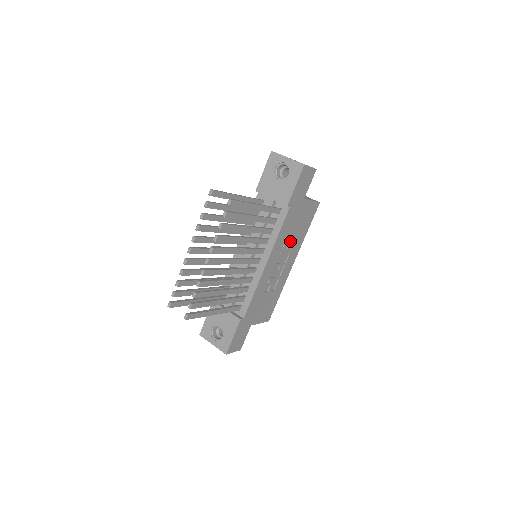
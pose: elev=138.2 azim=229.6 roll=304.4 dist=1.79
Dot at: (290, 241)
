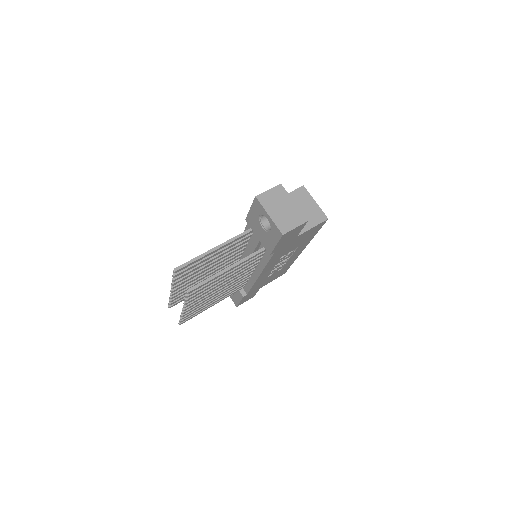
Dot at: occluded
